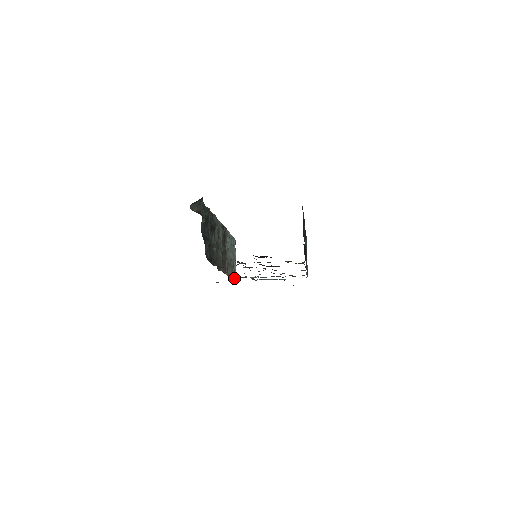
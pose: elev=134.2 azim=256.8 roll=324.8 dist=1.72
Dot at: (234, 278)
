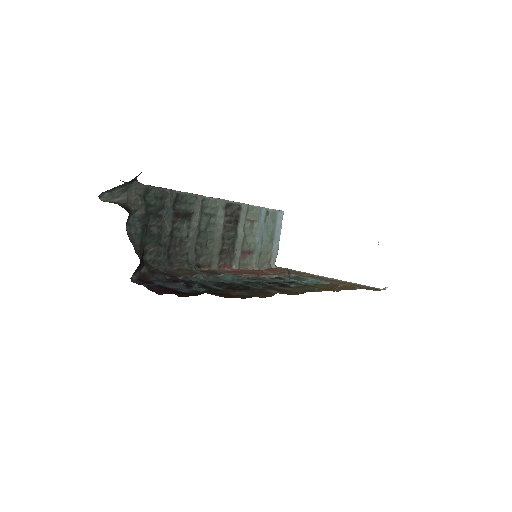
Dot at: (266, 267)
